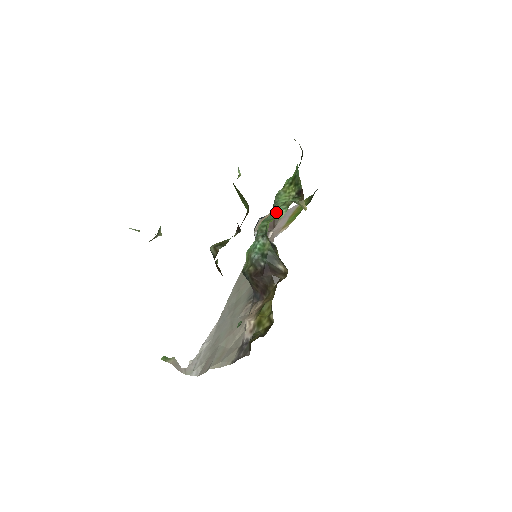
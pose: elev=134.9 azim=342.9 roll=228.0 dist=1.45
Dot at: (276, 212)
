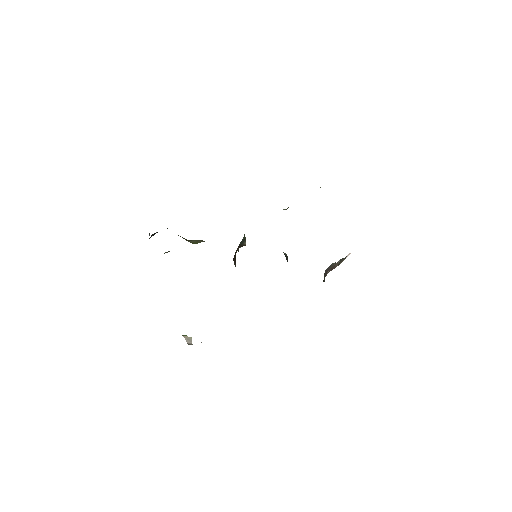
Dot at: occluded
